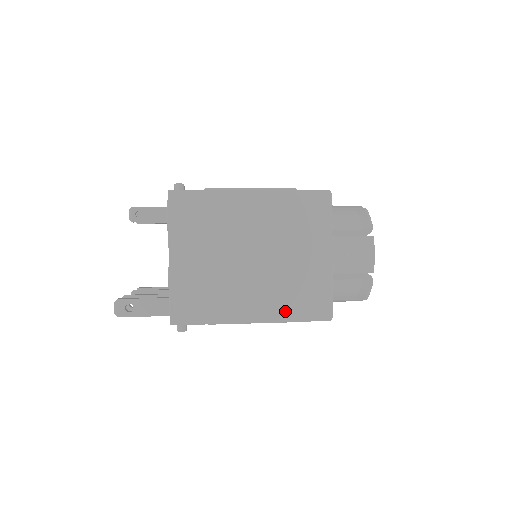
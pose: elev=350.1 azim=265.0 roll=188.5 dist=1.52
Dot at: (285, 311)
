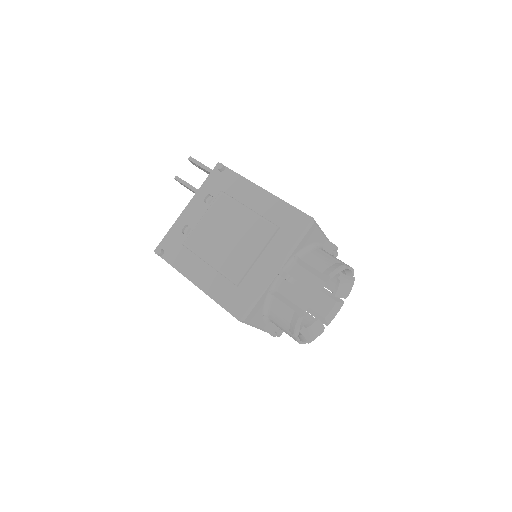
Dot at: occluded
